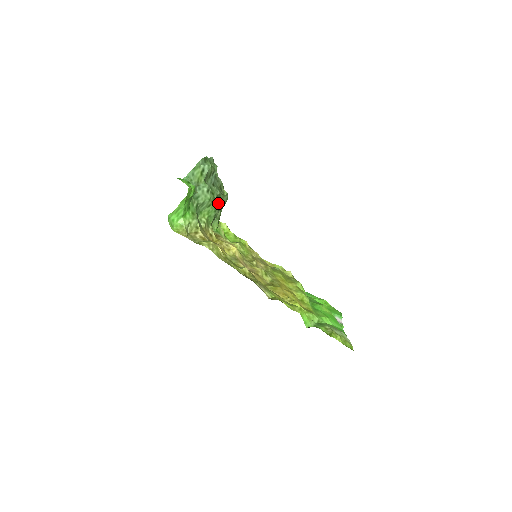
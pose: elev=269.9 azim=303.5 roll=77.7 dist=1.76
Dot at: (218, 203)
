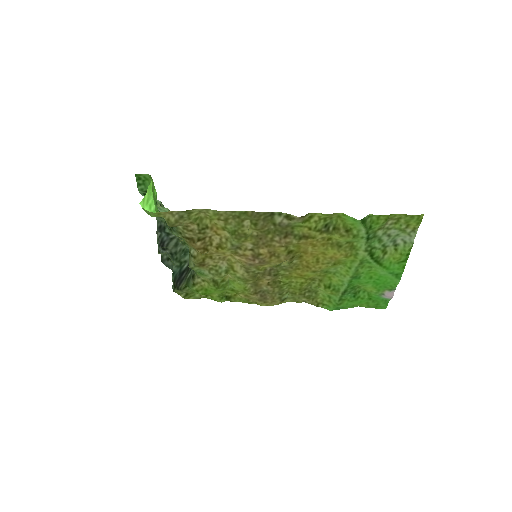
Dot at: occluded
